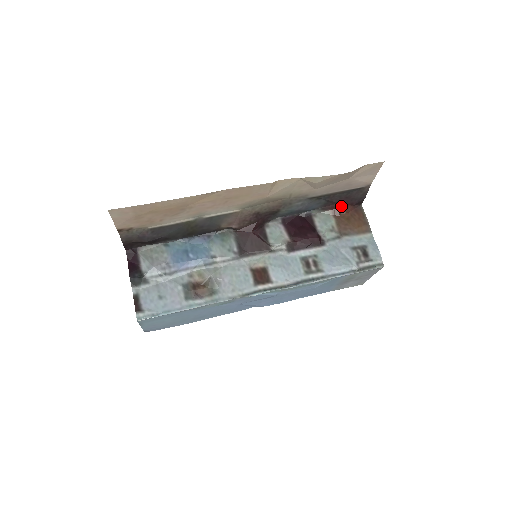
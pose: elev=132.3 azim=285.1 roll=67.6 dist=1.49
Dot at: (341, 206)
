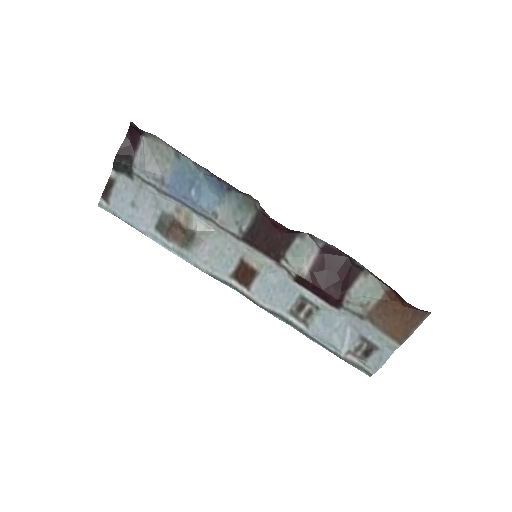
Dot at: (401, 298)
